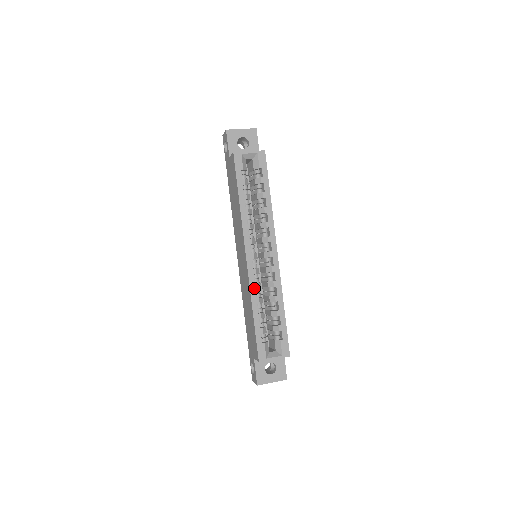
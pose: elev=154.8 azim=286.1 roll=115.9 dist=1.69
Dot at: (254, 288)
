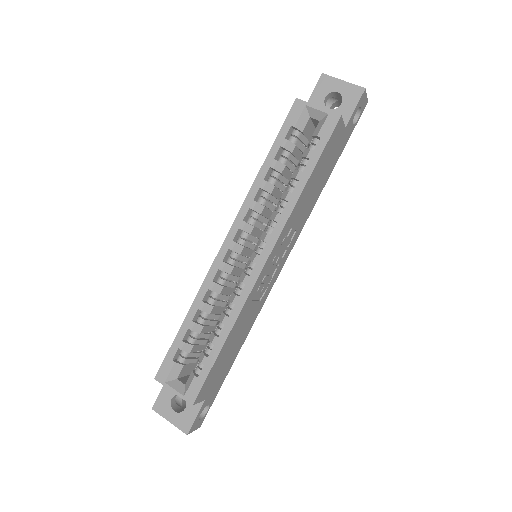
Dot at: (208, 286)
